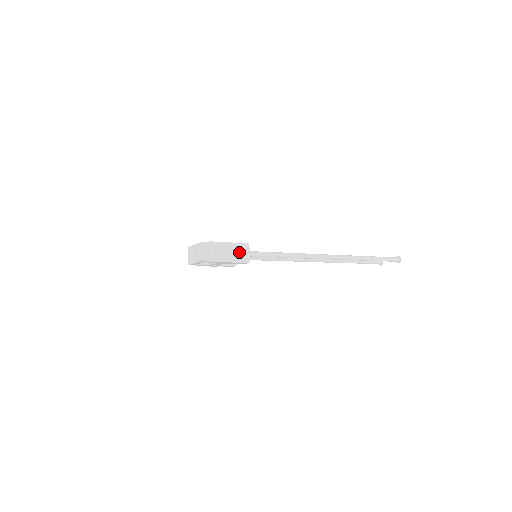
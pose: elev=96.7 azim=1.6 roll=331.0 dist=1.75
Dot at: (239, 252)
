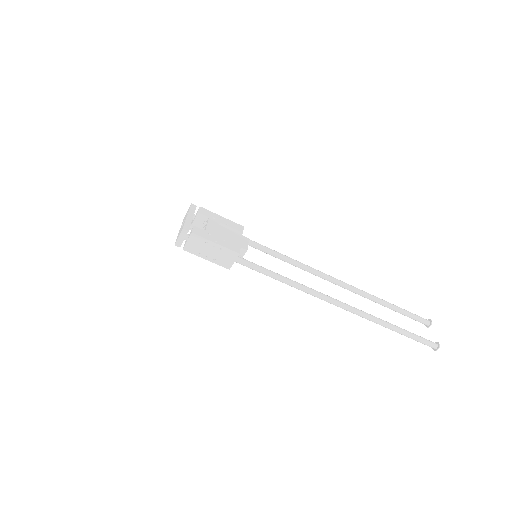
Dot at: (222, 256)
